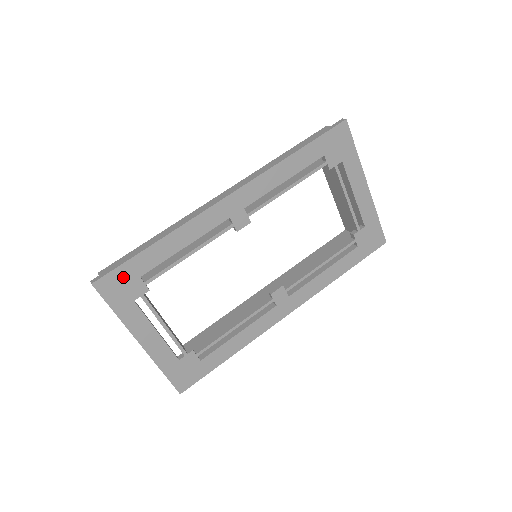
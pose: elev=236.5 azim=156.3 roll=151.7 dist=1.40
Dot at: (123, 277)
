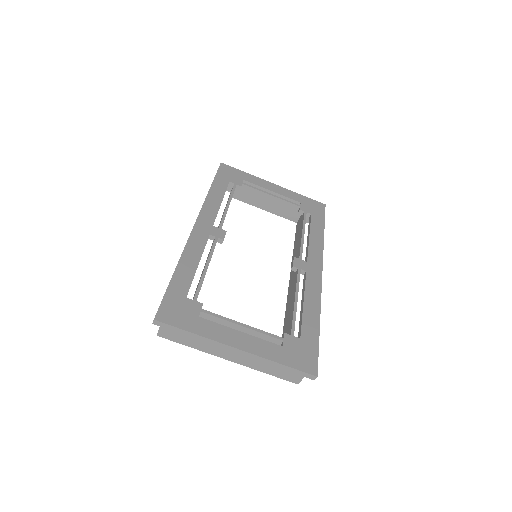
Dot at: (174, 304)
